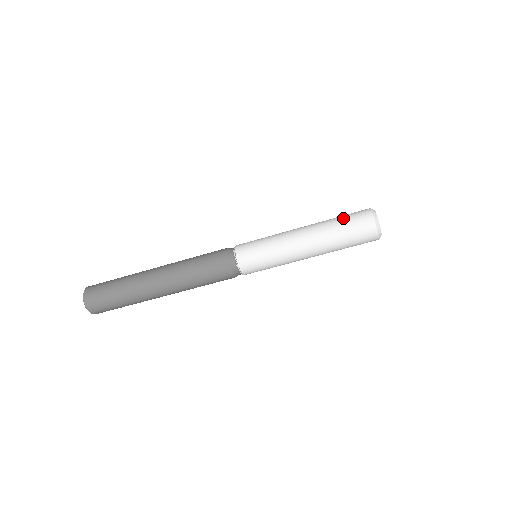
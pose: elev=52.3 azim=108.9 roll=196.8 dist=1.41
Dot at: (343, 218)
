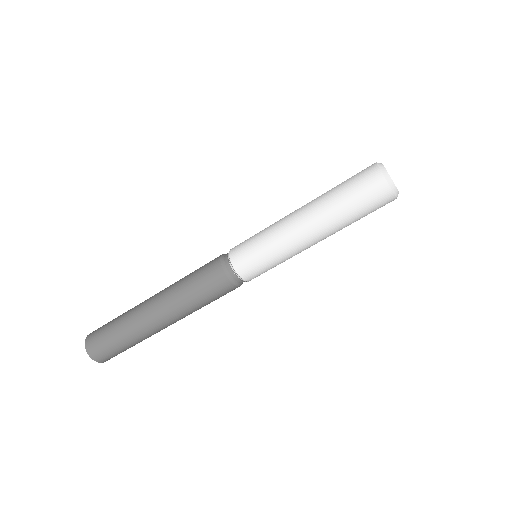
Dot at: (344, 181)
